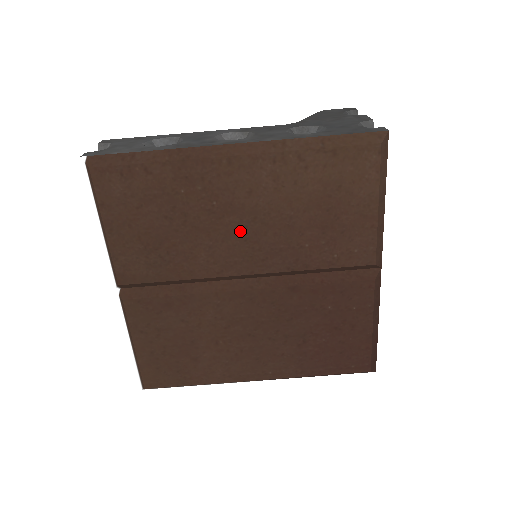
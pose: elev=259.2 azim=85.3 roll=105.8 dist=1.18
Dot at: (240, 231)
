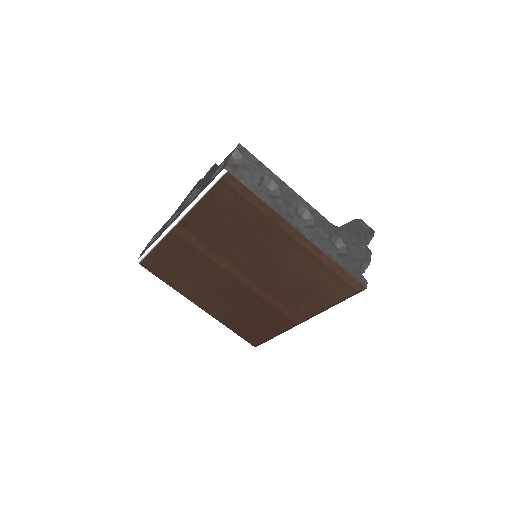
Dot at: (262, 261)
